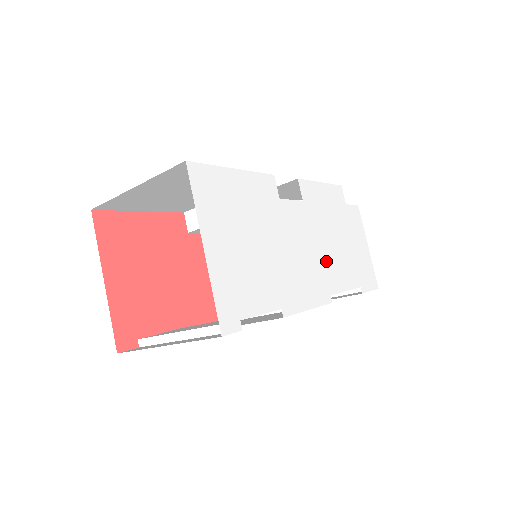
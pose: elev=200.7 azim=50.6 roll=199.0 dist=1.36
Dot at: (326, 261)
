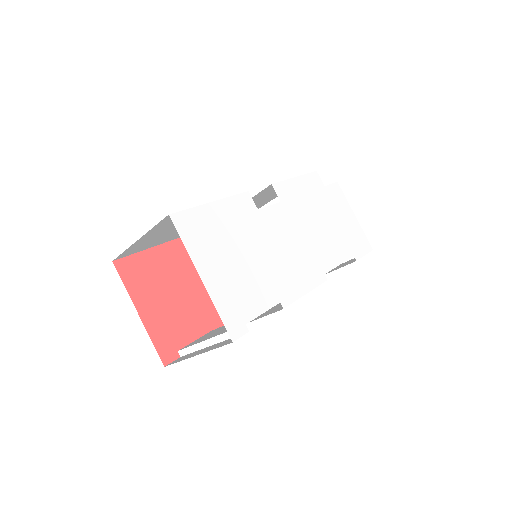
Dot at: (314, 246)
